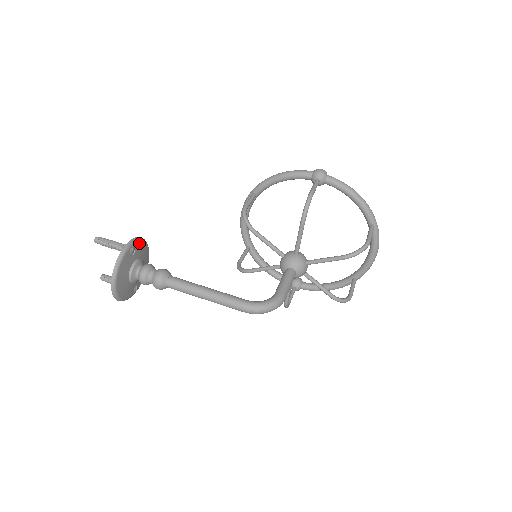
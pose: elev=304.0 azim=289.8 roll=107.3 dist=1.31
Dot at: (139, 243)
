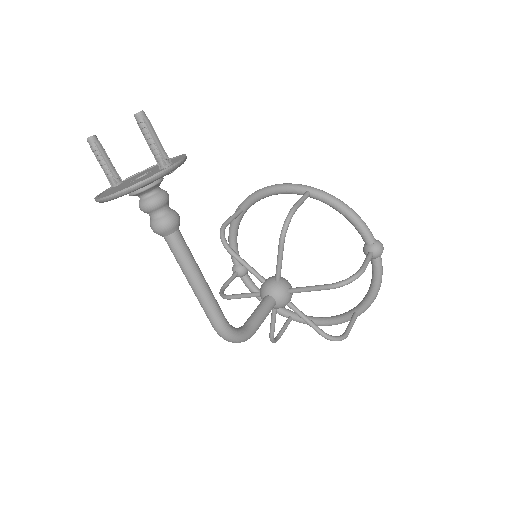
Dot at: occluded
